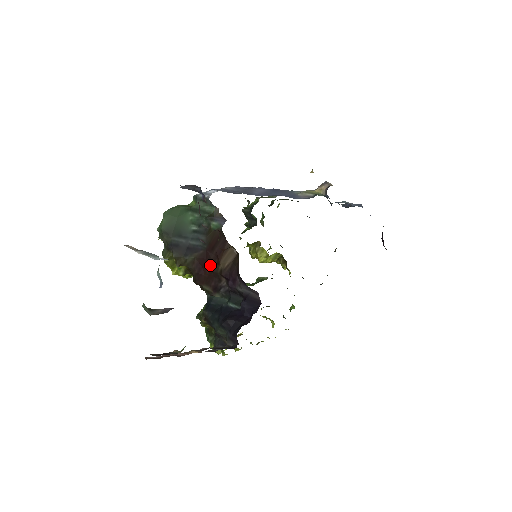
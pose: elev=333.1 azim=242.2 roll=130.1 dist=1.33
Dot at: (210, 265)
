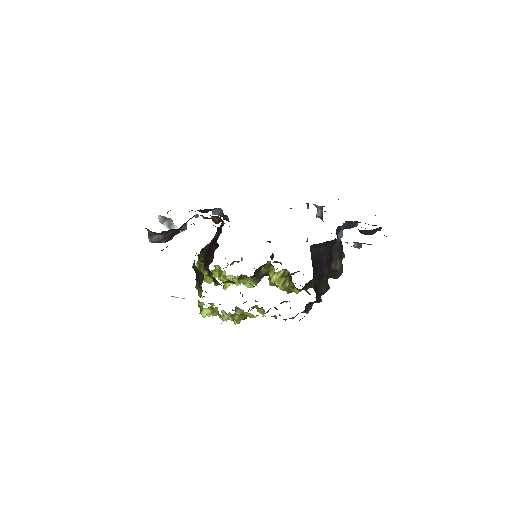
Dot at: occluded
